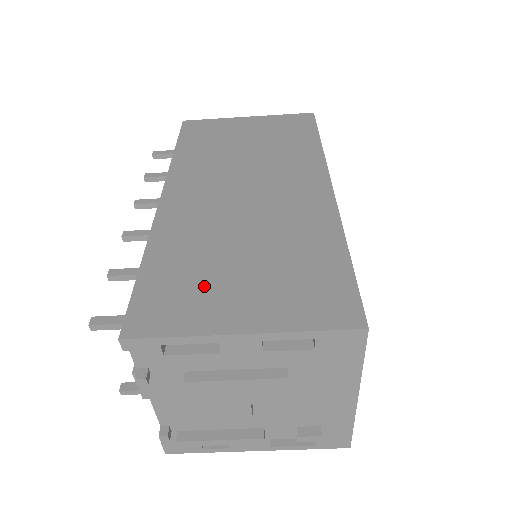
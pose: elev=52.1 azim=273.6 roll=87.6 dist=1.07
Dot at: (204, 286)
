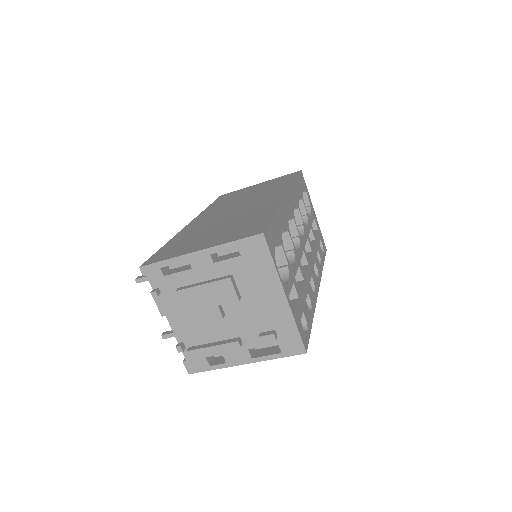
Dot at: (190, 243)
